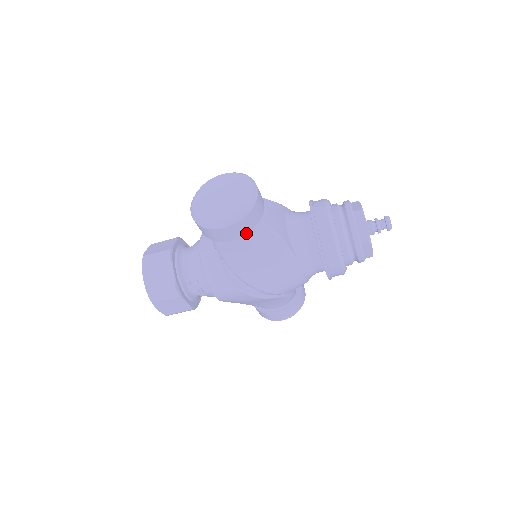
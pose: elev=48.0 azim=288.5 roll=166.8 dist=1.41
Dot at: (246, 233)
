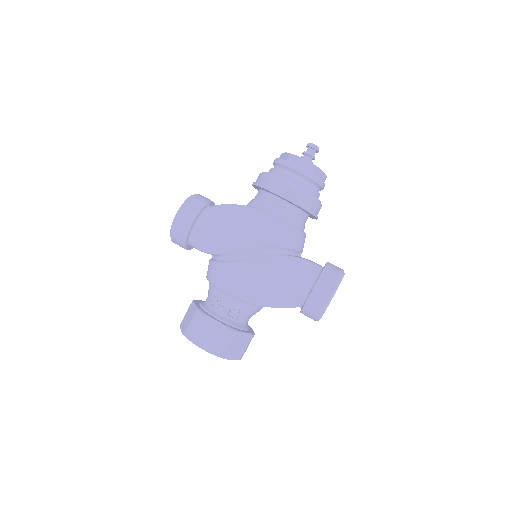
Dot at: (197, 212)
